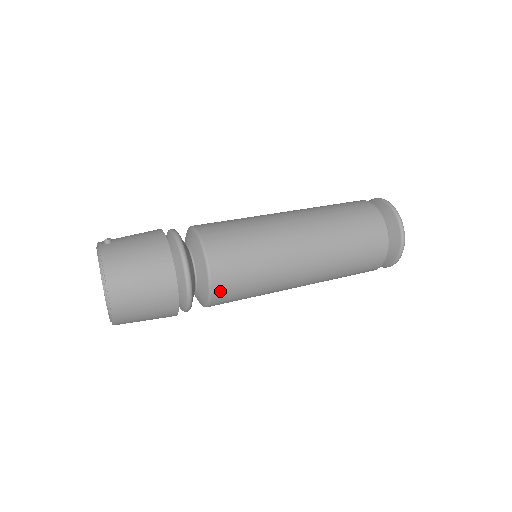
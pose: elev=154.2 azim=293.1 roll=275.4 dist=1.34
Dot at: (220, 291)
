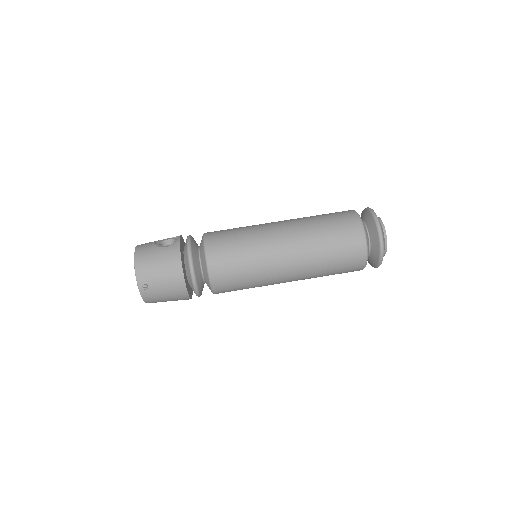
Dot at: occluded
